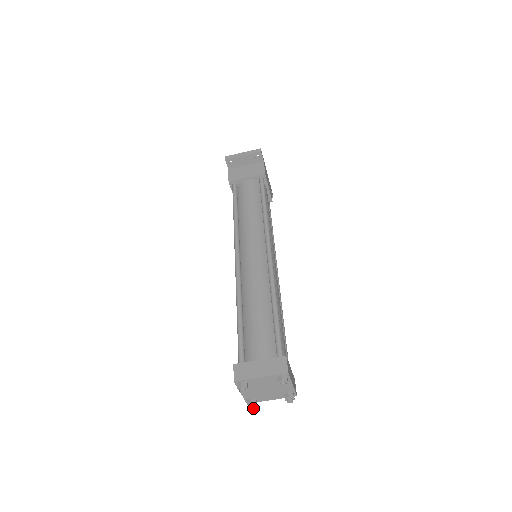
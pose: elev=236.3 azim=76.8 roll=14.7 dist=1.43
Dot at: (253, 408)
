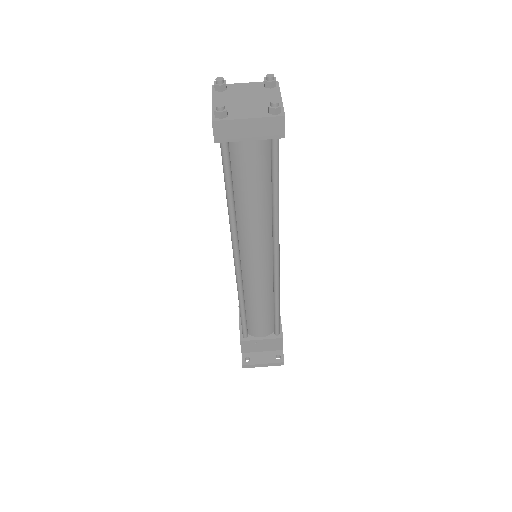
Dot at: (221, 107)
